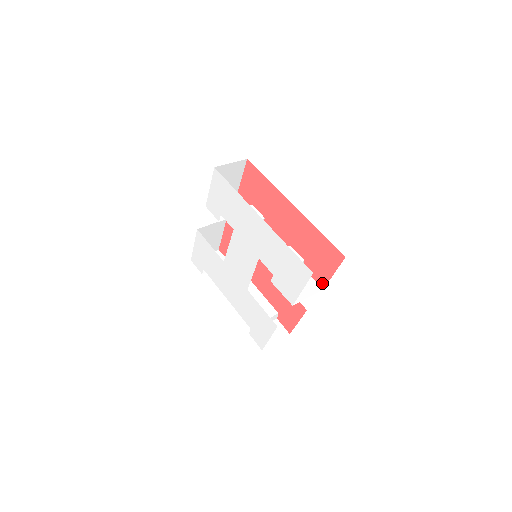
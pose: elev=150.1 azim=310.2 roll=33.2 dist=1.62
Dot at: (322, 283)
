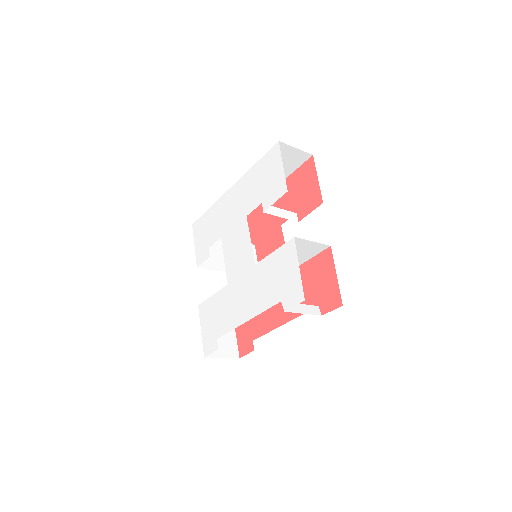
Dot at: (318, 201)
